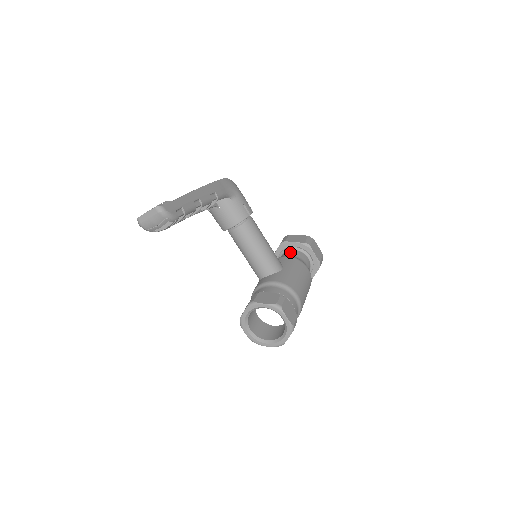
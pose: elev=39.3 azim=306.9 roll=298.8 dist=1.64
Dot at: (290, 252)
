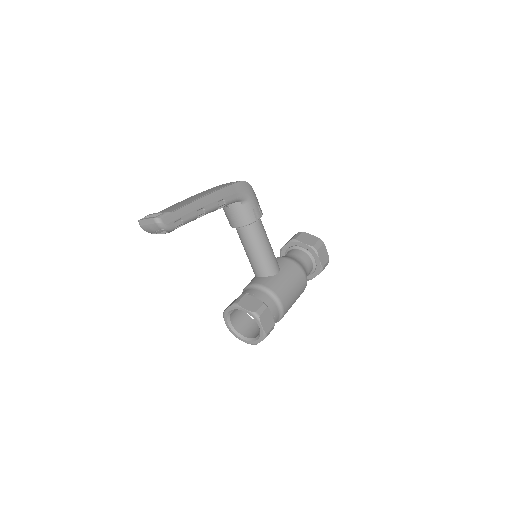
Dot at: (296, 251)
